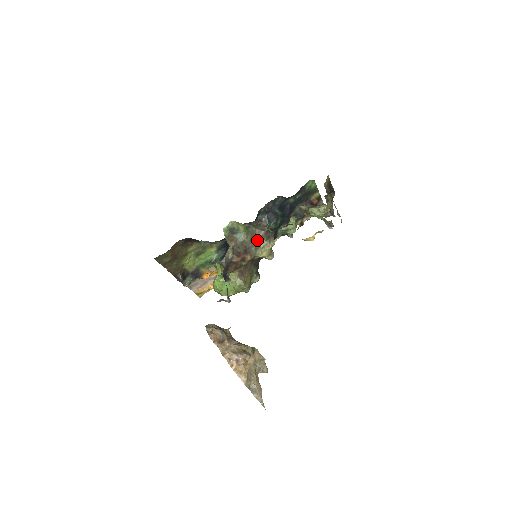
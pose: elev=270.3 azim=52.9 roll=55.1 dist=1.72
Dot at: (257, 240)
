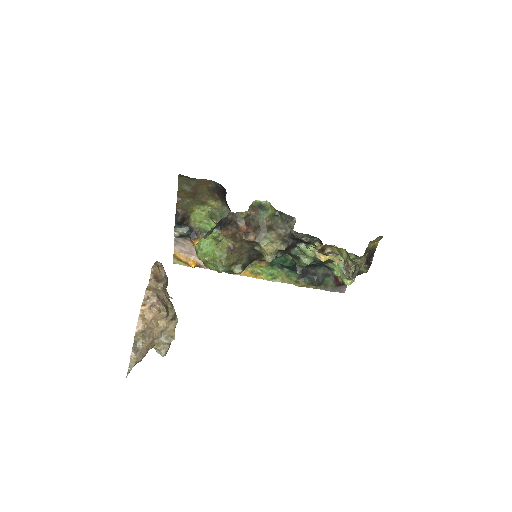
Dot at: (273, 232)
